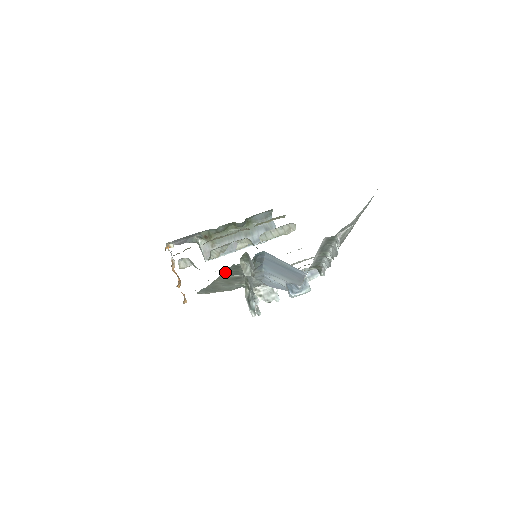
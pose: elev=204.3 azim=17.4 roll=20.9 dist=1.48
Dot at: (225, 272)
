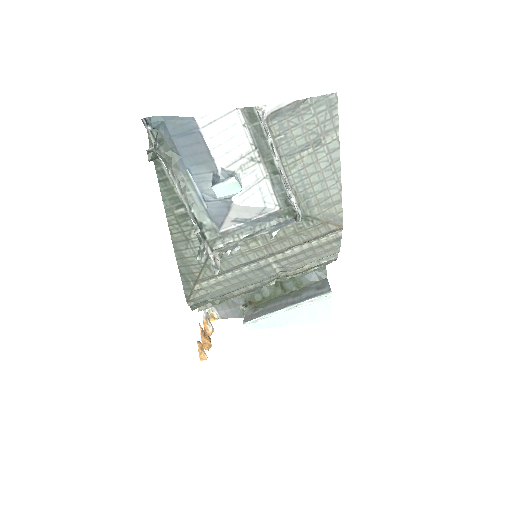
Dot at: (162, 197)
